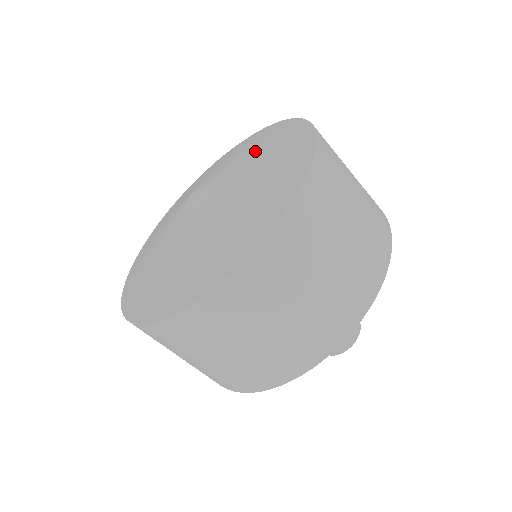
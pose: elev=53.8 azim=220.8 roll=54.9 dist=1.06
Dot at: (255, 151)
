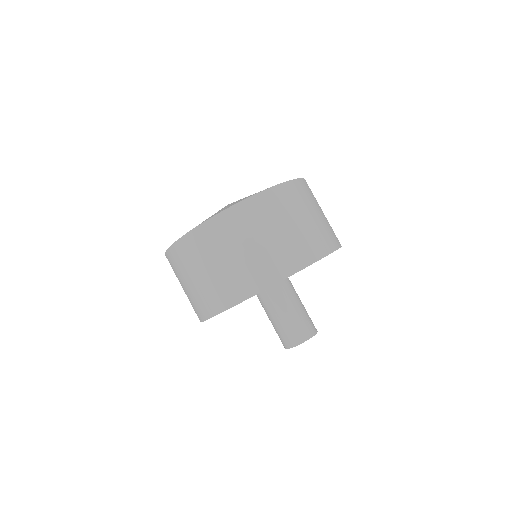
Dot at: occluded
